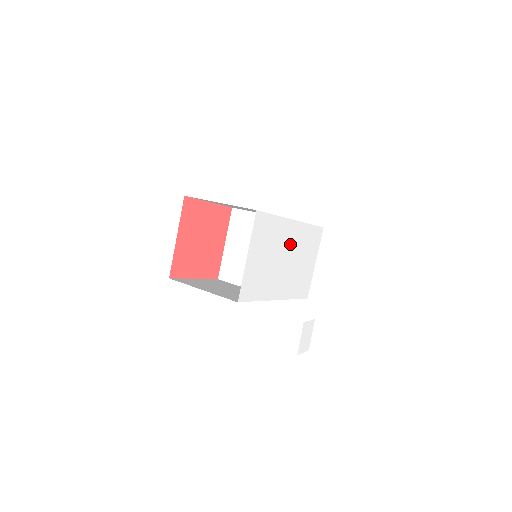
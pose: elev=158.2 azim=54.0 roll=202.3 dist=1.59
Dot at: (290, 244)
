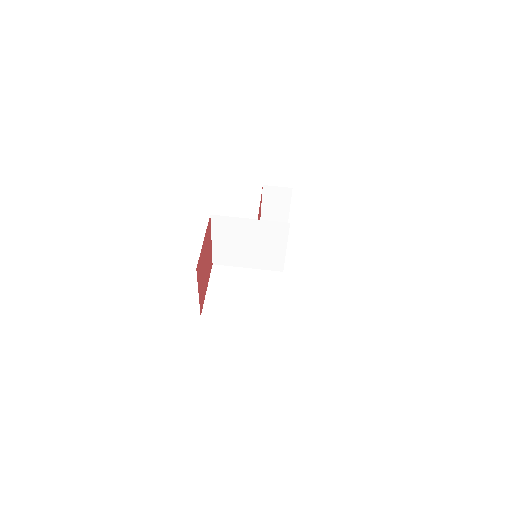
Dot at: occluded
